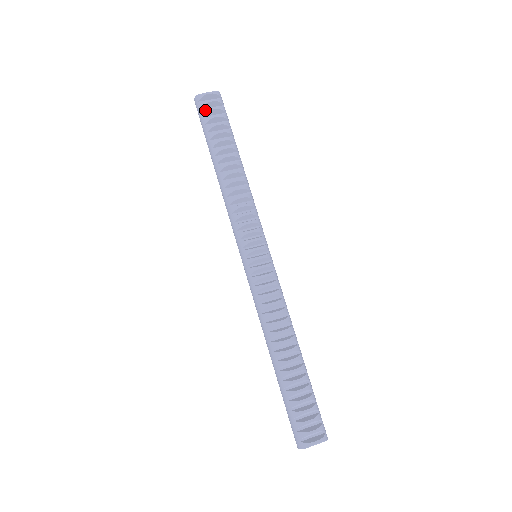
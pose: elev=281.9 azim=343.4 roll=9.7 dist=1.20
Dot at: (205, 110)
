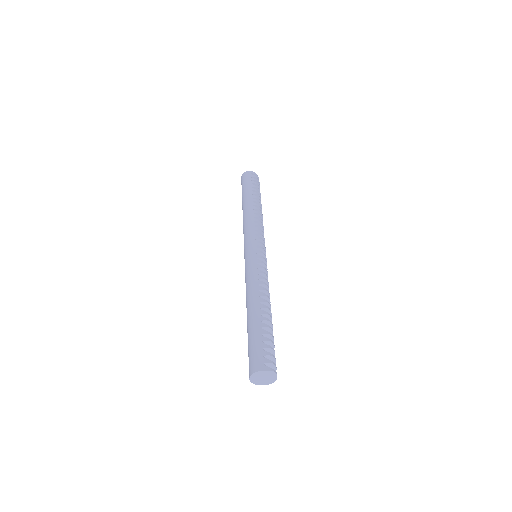
Dot at: (254, 179)
